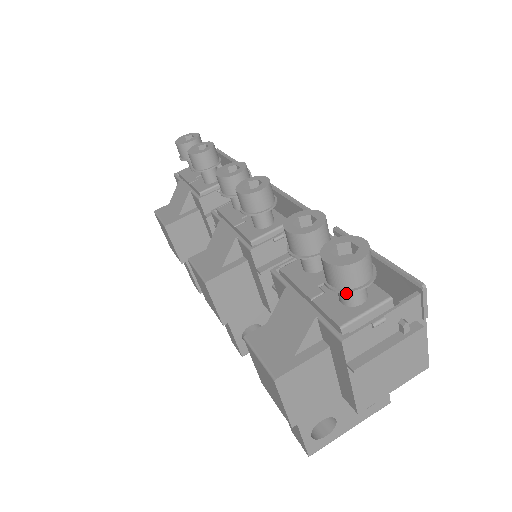
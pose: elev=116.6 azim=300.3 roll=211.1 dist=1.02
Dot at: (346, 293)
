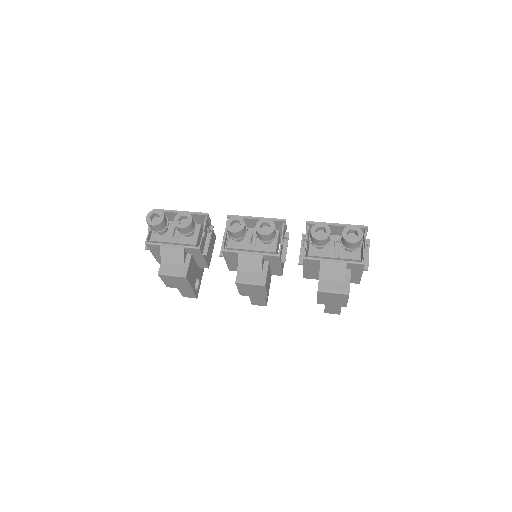
Dot at: occluded
